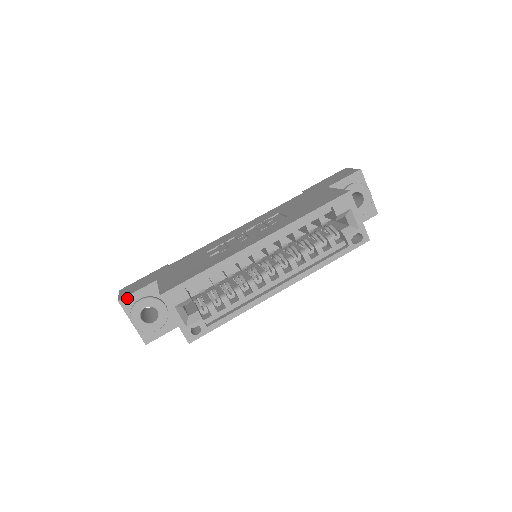
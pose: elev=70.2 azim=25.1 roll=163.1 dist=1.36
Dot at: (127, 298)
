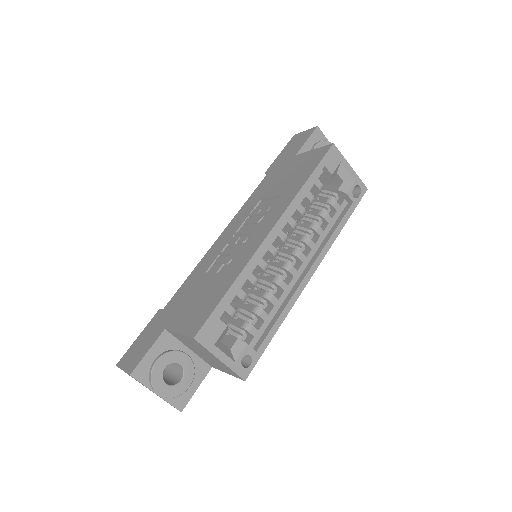
Dot at: (139, 366)
